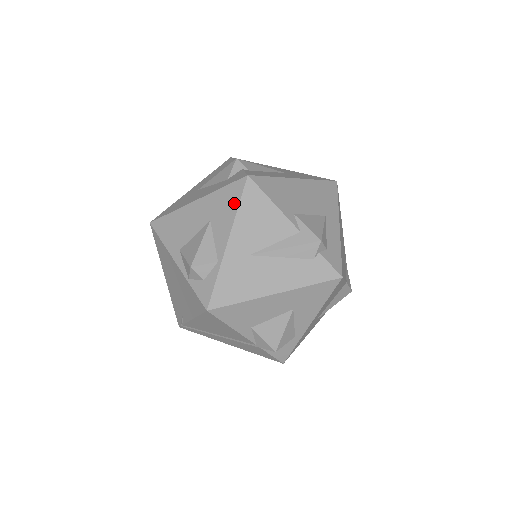
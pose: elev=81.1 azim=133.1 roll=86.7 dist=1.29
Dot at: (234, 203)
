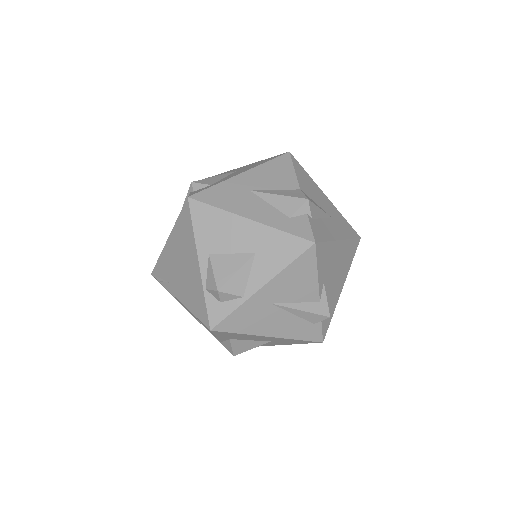
Dot at: (288, 257)
